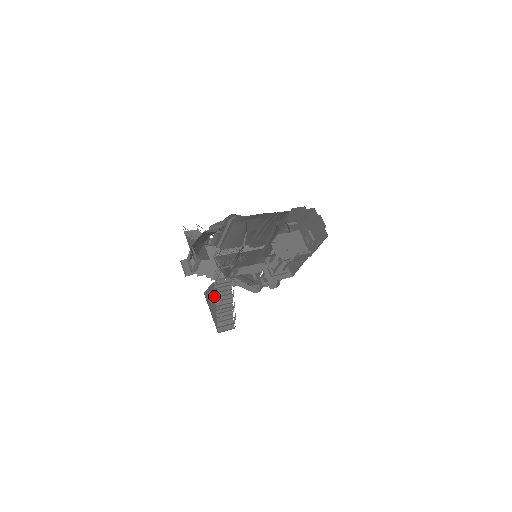
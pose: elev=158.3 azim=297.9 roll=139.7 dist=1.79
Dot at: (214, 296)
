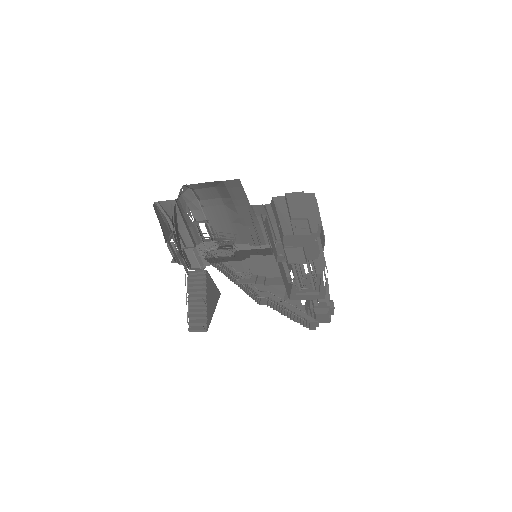
Dot at: (189, 287)
